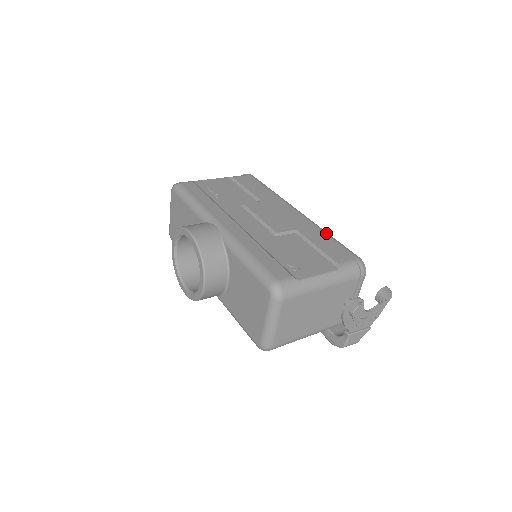
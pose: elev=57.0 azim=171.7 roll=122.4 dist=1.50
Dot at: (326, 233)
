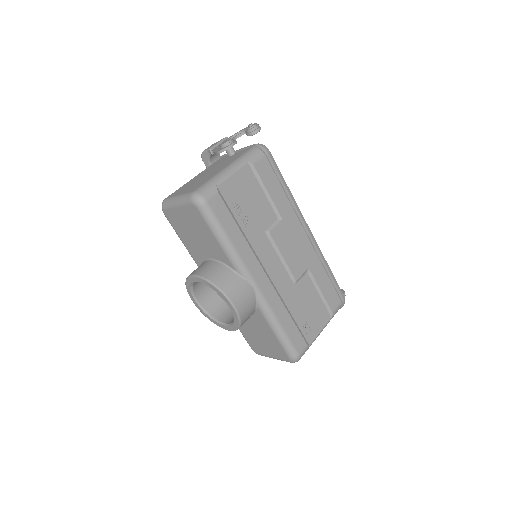
Dot at: (328, 267)
